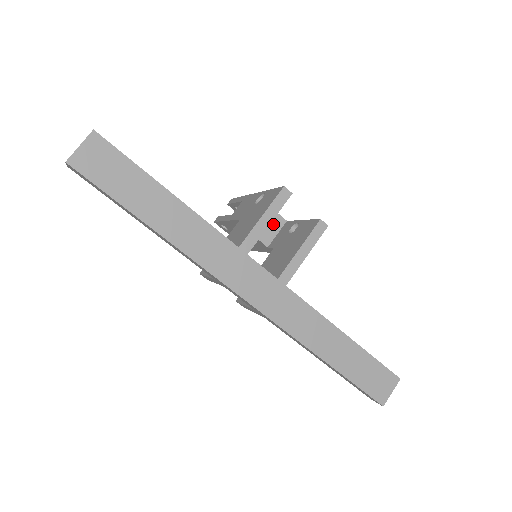
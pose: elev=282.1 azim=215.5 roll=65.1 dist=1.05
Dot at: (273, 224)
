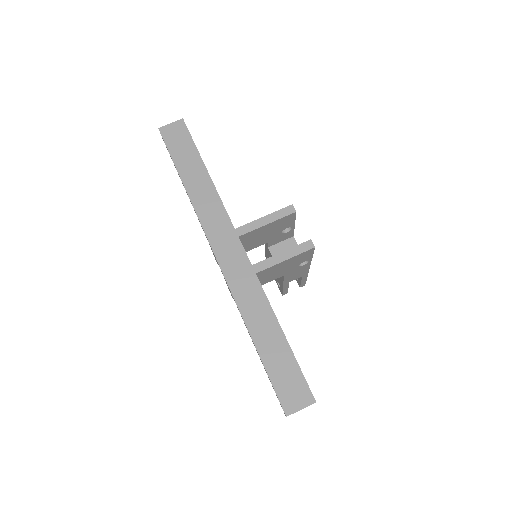
Dot at: occluded
